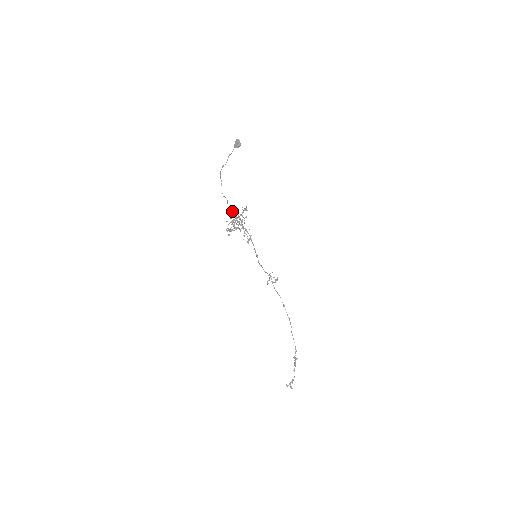
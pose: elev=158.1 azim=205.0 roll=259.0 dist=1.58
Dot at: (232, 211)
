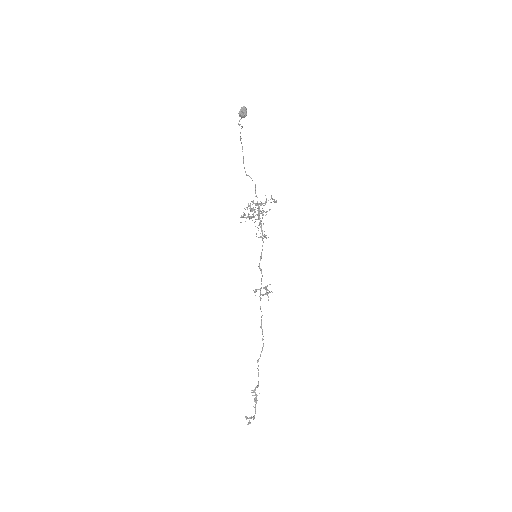
Dot at: occluded
